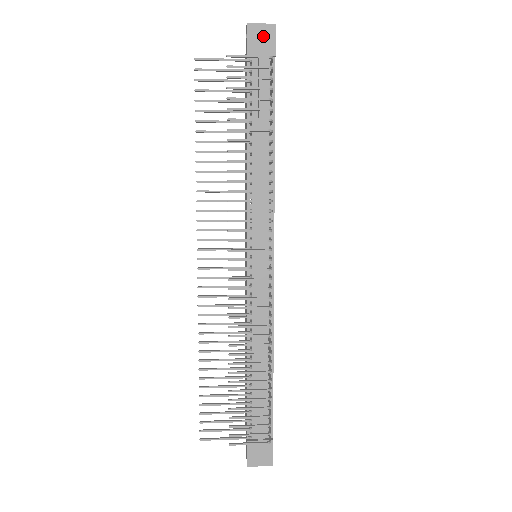
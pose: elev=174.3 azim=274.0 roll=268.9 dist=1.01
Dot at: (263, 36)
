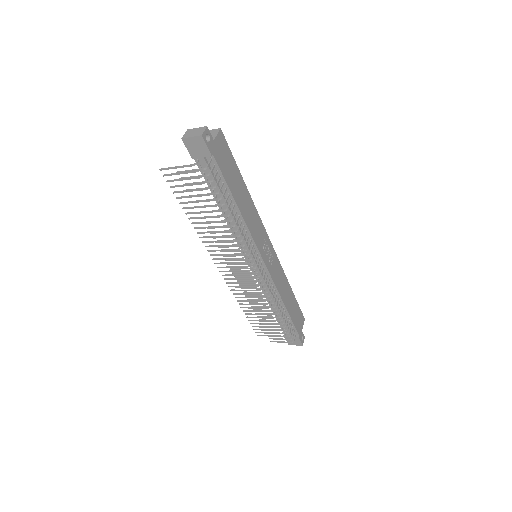
Dot at: (197, 145)
